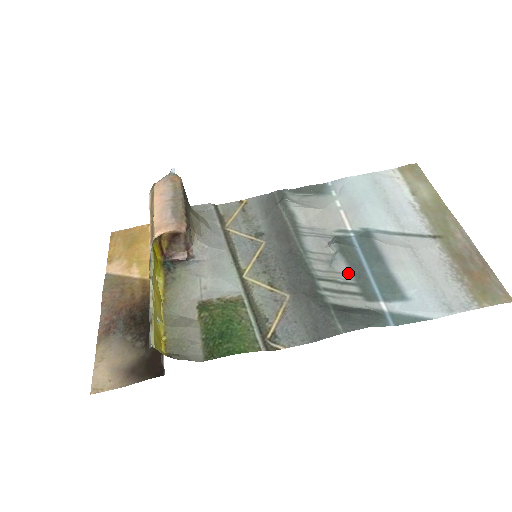
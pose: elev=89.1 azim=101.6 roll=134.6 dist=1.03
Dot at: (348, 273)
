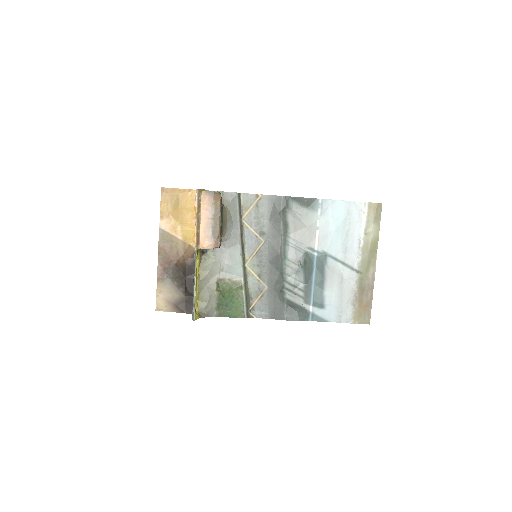
Dot at: (302, 282)
